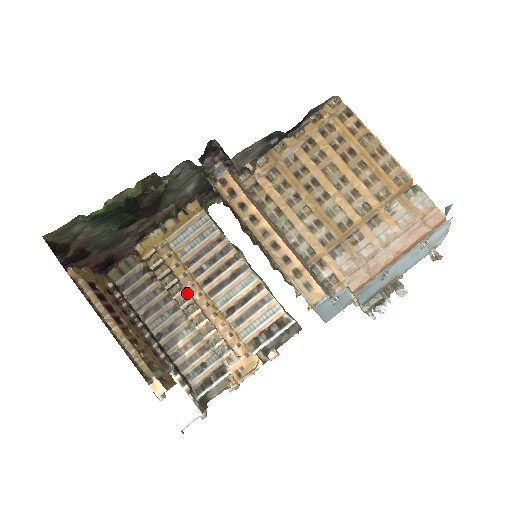
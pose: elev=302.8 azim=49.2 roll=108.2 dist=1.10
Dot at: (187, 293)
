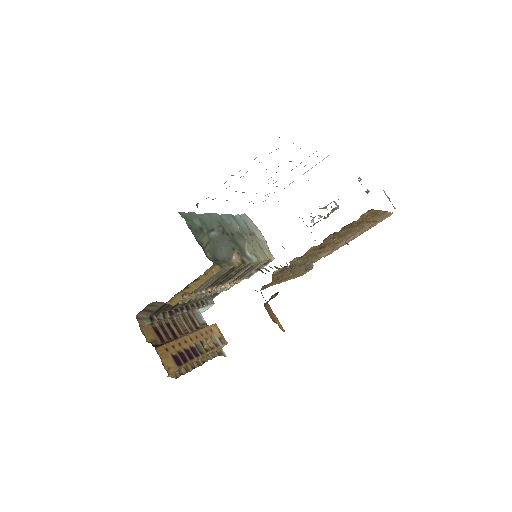
Dot at: (206, 291)
